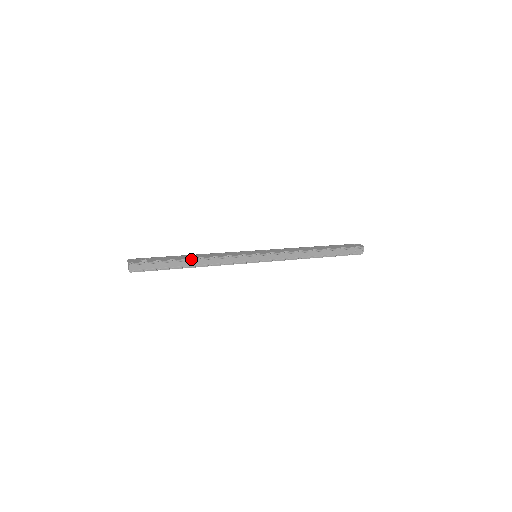
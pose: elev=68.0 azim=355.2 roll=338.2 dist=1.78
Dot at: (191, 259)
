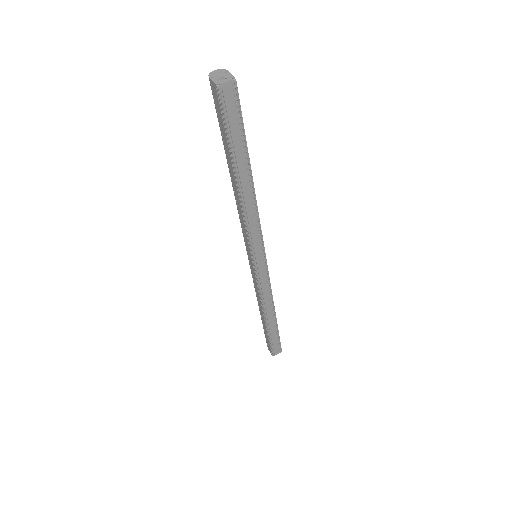
Dot at: (251, 177)
